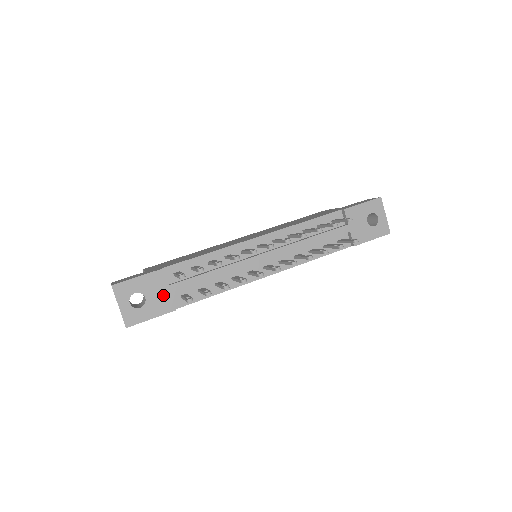
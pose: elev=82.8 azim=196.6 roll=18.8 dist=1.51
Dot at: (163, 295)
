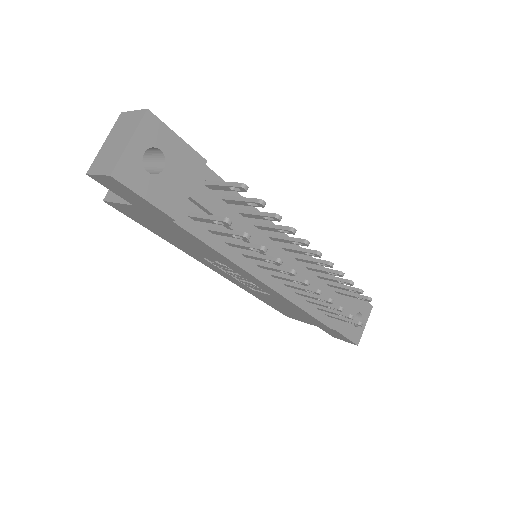
Dot at: (182, 189)
